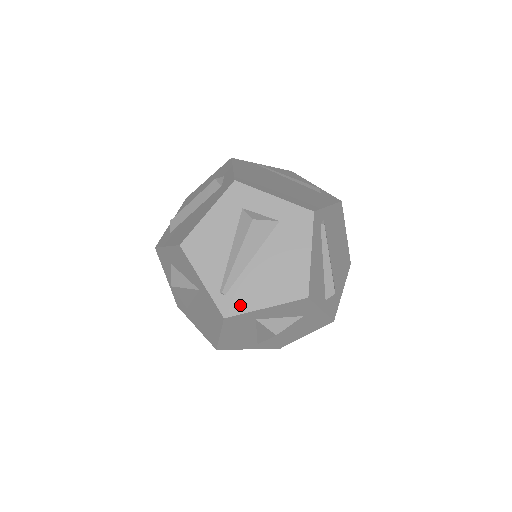
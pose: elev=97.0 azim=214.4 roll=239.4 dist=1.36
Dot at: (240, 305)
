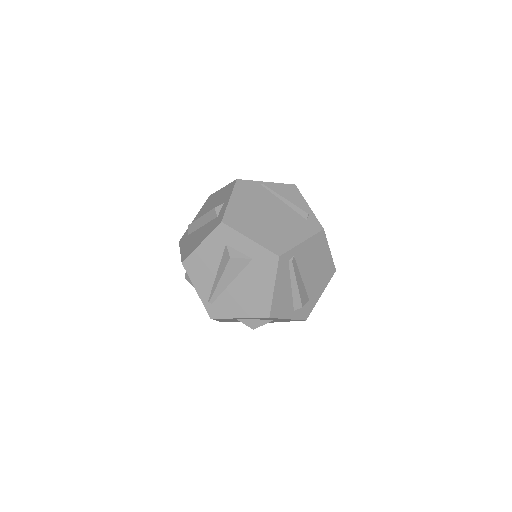
Dot at: (221, 312)
